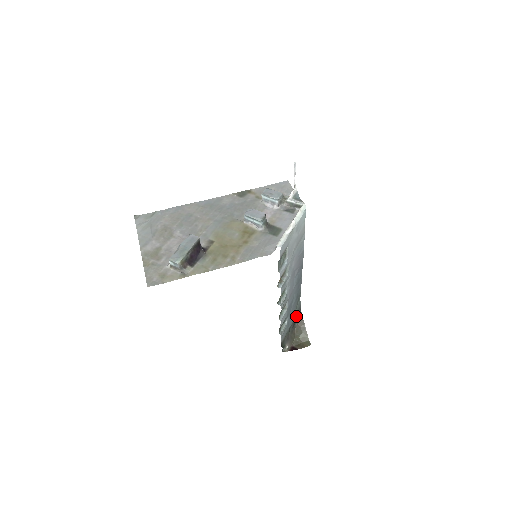
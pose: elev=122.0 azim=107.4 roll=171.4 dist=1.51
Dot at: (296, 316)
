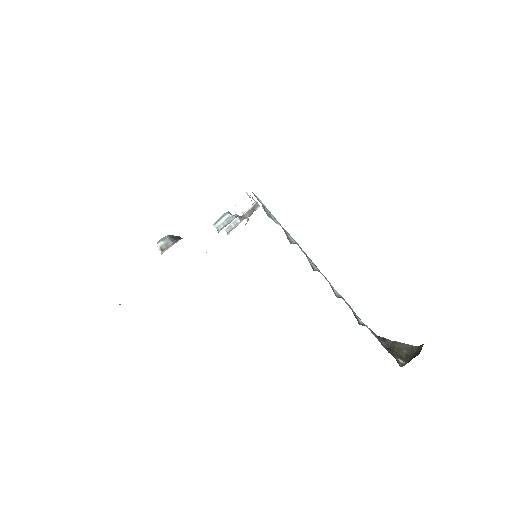
Dot at: occluded
